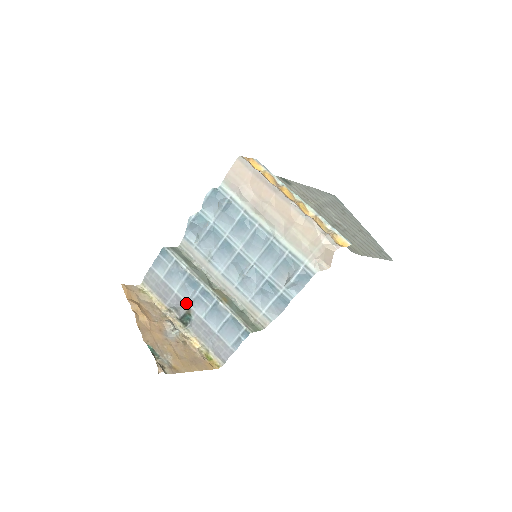
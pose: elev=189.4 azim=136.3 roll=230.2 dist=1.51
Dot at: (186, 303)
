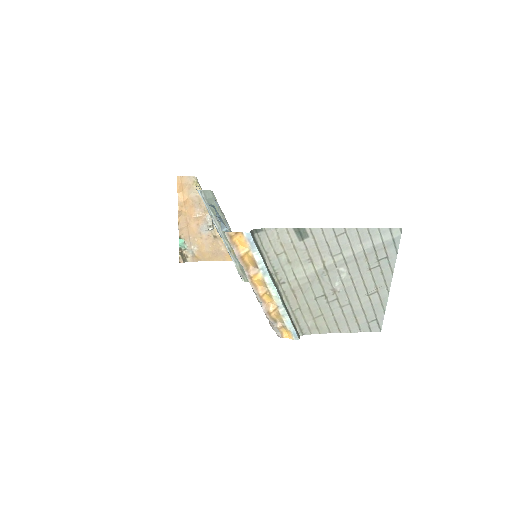
Dot at: occluded
